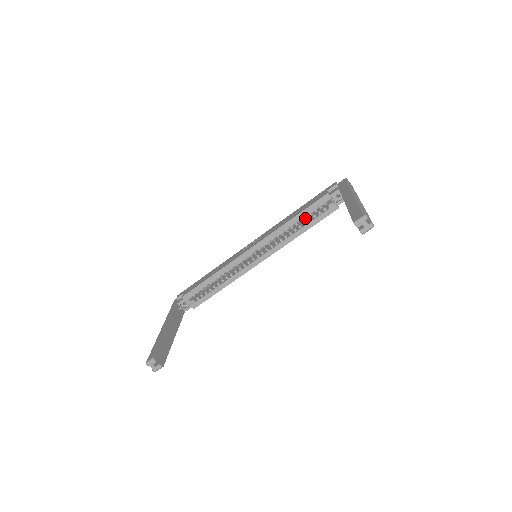
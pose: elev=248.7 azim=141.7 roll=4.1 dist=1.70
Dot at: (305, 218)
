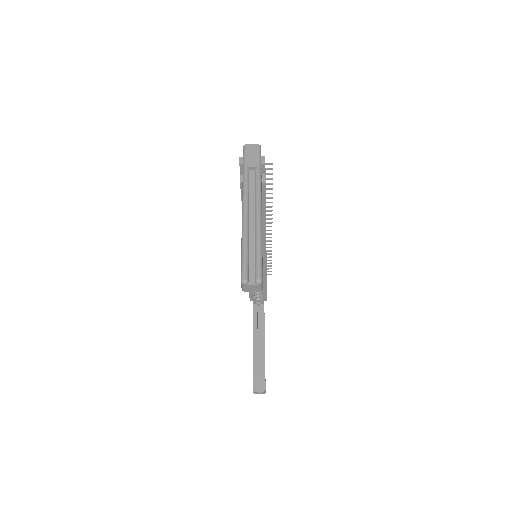
Dot at: occluded
